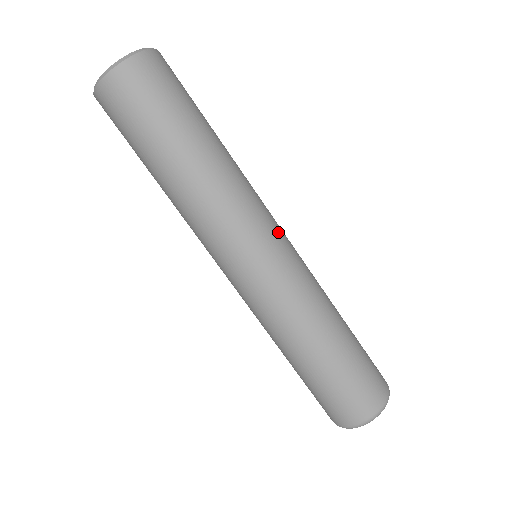
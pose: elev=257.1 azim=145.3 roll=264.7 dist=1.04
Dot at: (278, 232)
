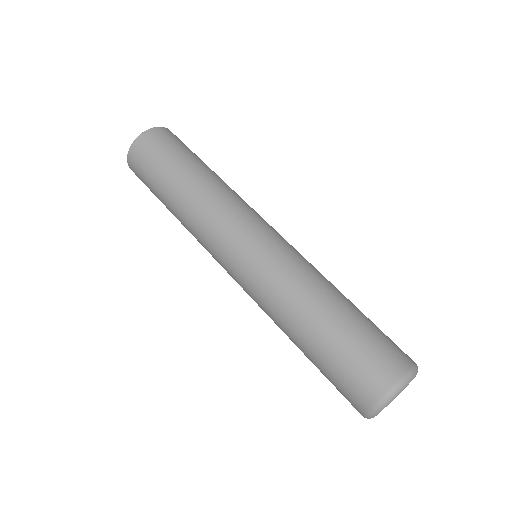
Dot at: occluded
